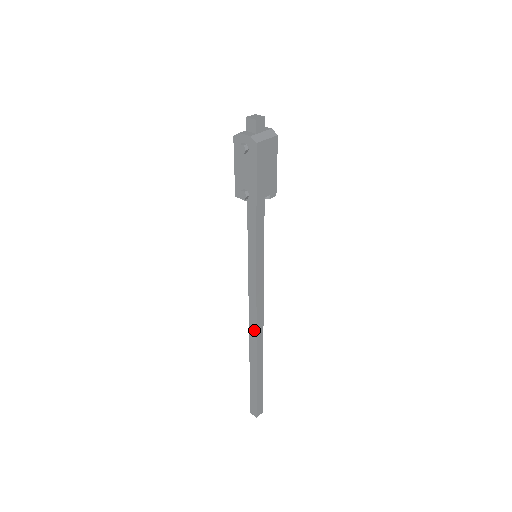
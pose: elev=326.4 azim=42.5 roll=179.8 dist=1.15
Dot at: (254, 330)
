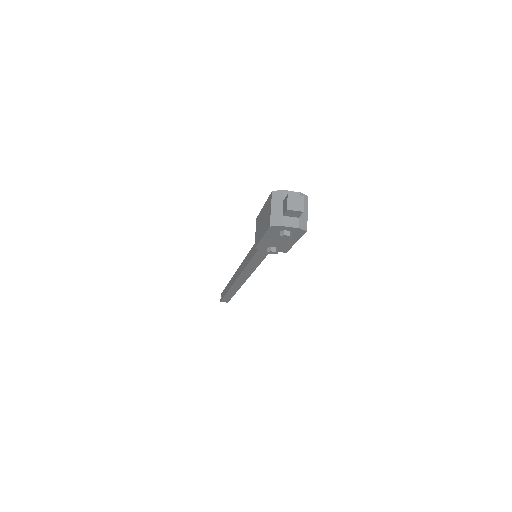
Dot at: (242, 282)
